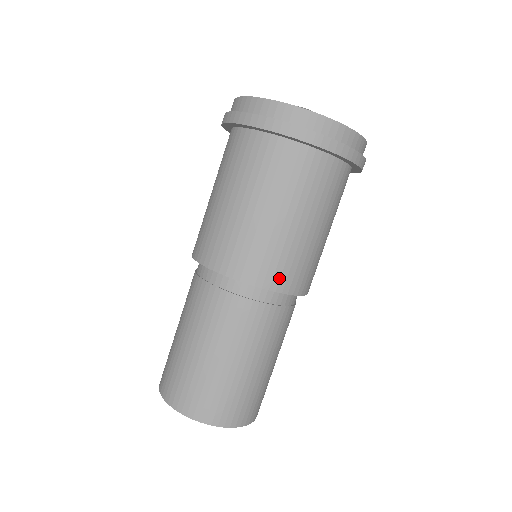
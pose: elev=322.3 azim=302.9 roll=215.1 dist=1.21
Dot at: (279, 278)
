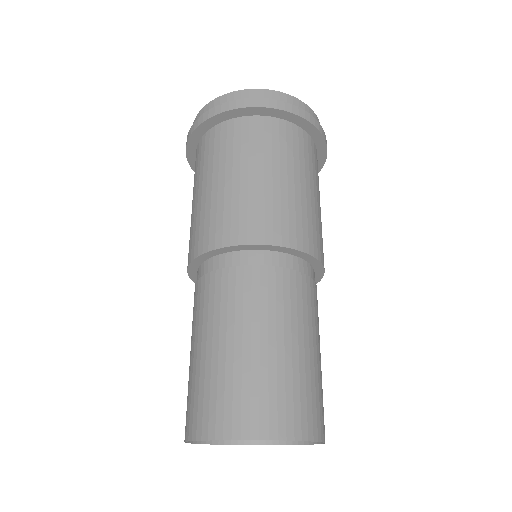
Dot at: (312, 243)
